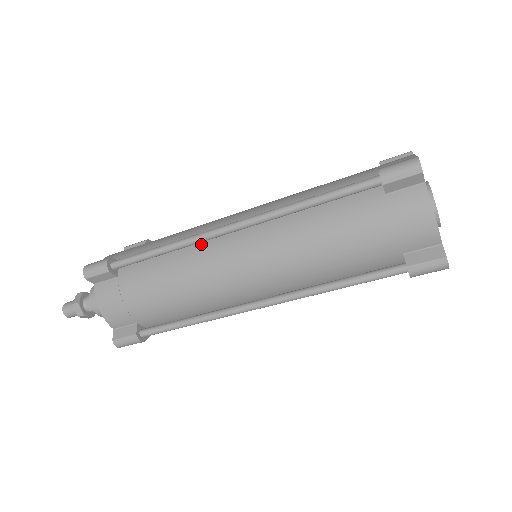
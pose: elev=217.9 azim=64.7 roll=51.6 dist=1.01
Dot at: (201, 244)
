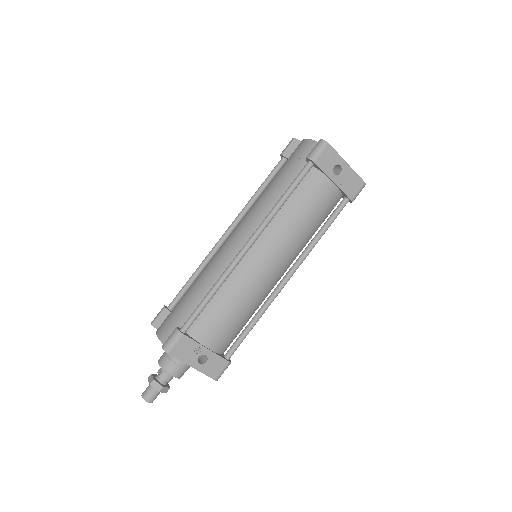
Dot at: occluded
